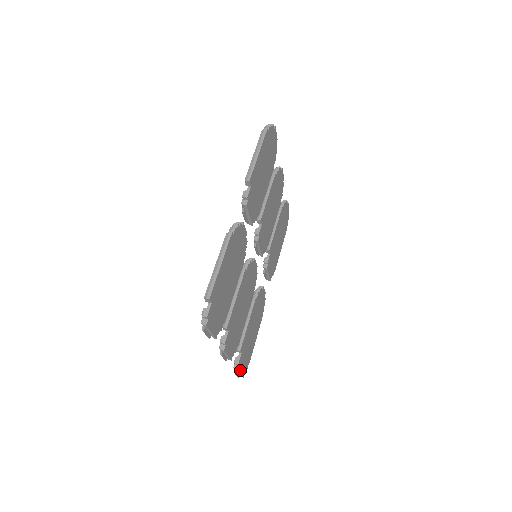
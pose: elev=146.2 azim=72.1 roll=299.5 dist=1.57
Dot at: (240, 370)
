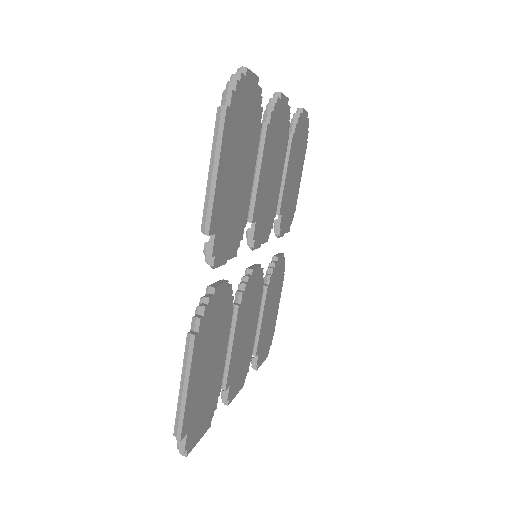
Dot at: (261, 362)
